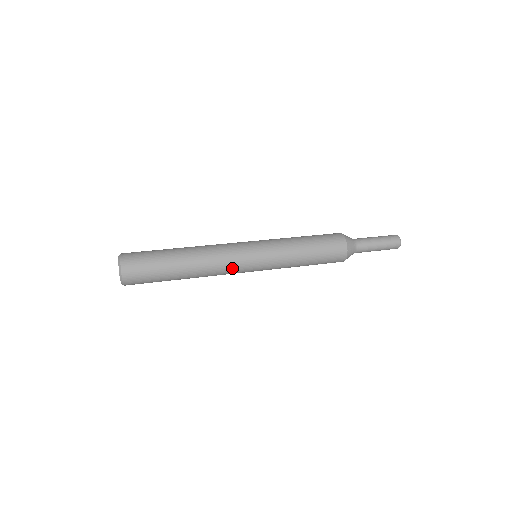
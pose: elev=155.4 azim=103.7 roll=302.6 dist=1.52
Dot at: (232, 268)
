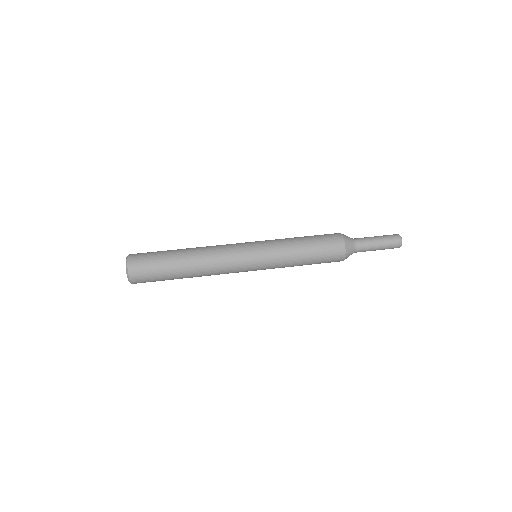
Dot at: occluded
